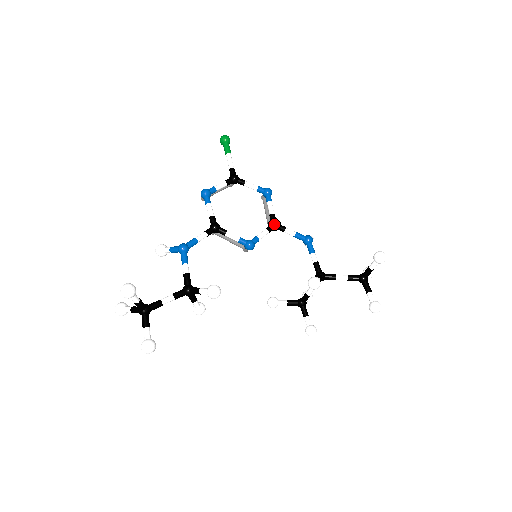
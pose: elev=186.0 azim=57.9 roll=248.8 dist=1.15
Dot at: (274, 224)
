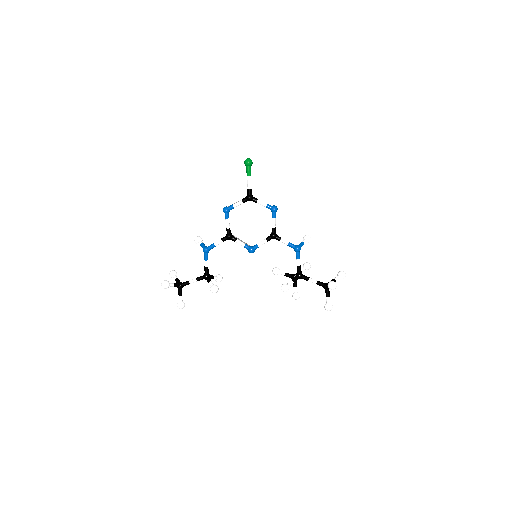
Dot at: (272, 237)
